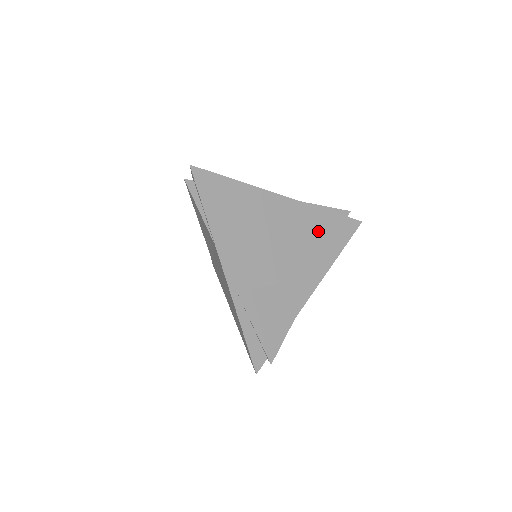
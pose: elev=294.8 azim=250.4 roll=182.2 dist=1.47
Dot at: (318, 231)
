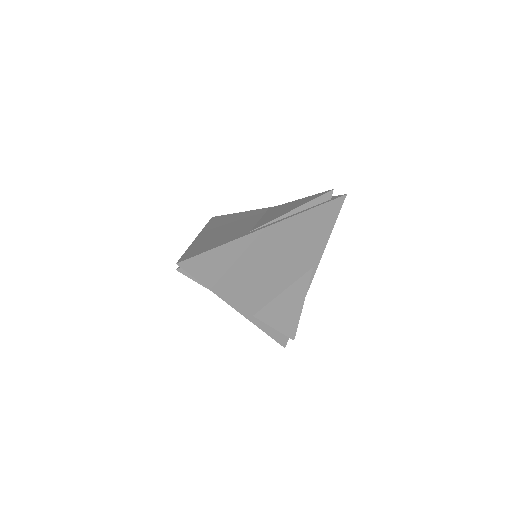
Dot at: (307, 231)
